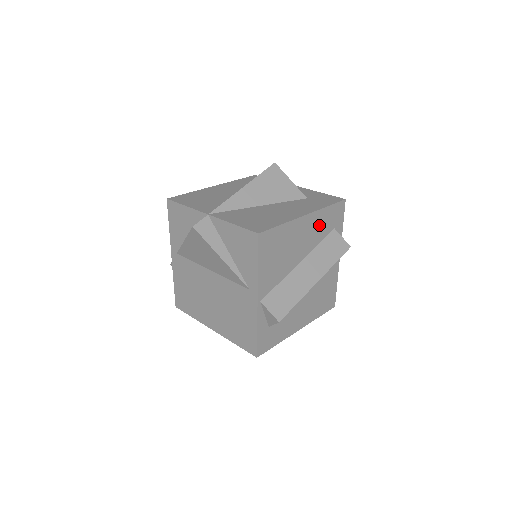
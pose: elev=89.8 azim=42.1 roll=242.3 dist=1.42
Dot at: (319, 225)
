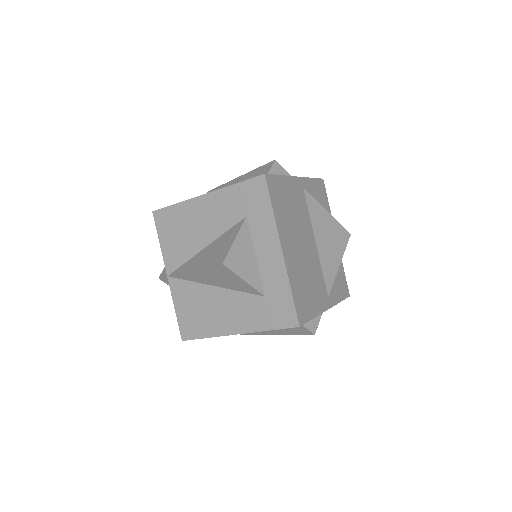
Dot at: occluded
